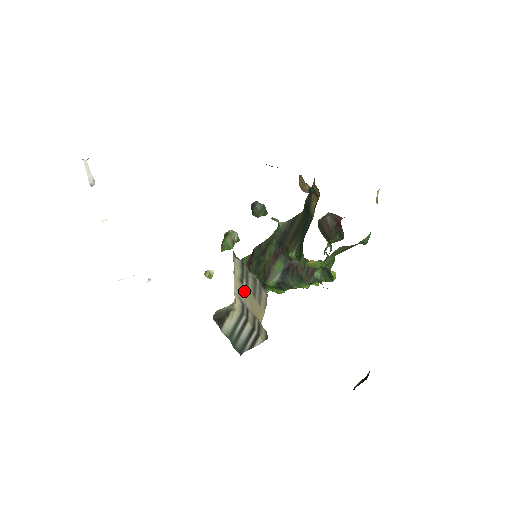
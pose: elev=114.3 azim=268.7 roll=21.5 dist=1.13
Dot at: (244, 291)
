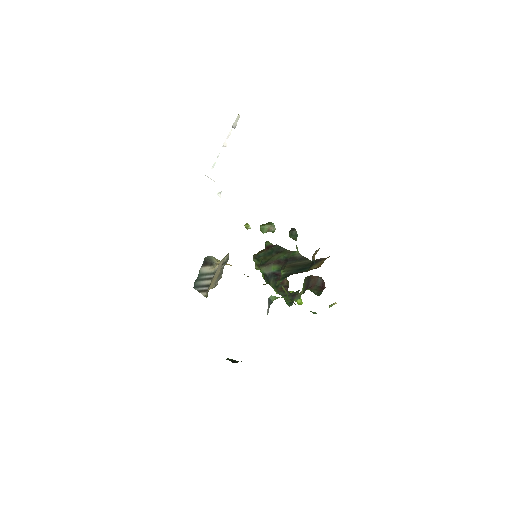
Dot at: (220, 269)
